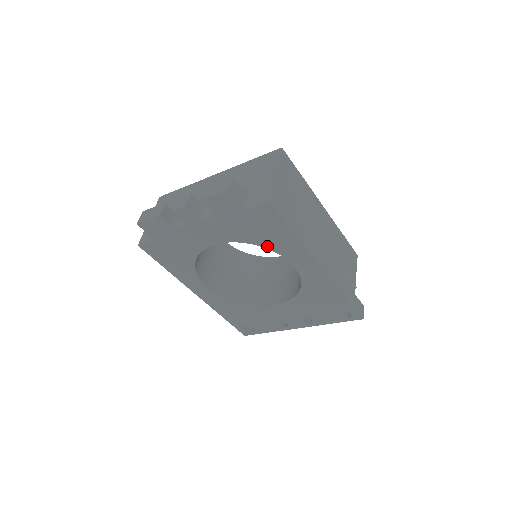
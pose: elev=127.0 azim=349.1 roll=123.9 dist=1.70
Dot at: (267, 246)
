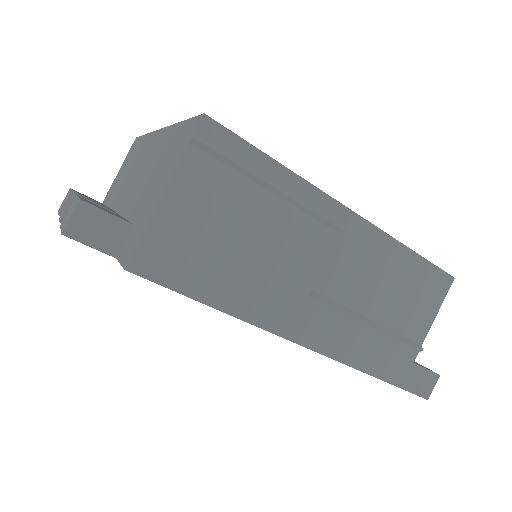
Dot at: occluded
